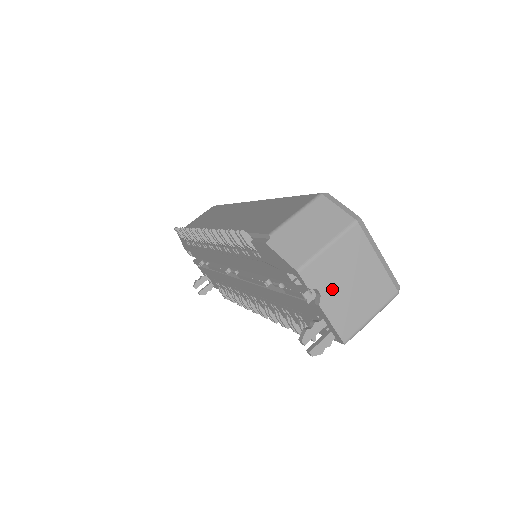
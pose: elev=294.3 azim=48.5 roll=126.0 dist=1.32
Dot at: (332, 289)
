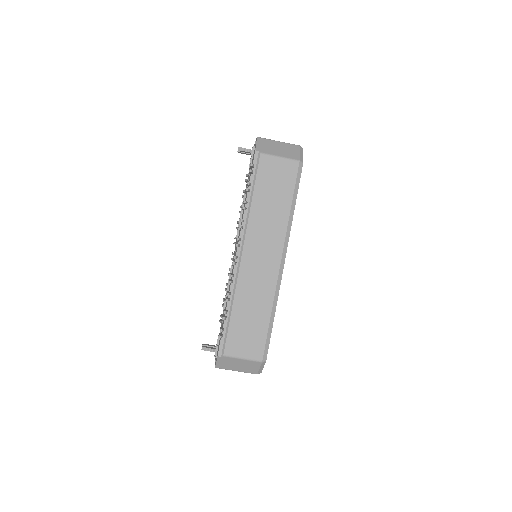
Dot at: occluded
